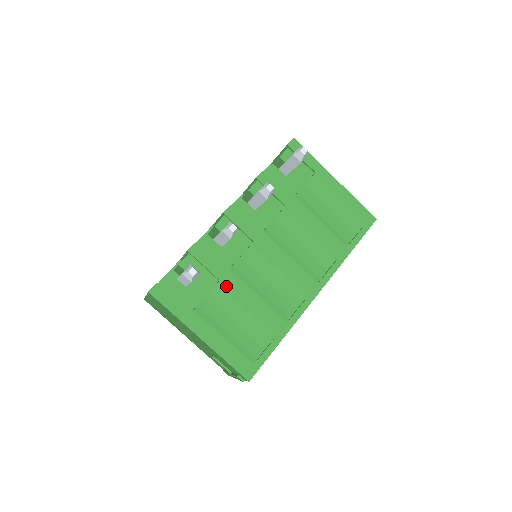
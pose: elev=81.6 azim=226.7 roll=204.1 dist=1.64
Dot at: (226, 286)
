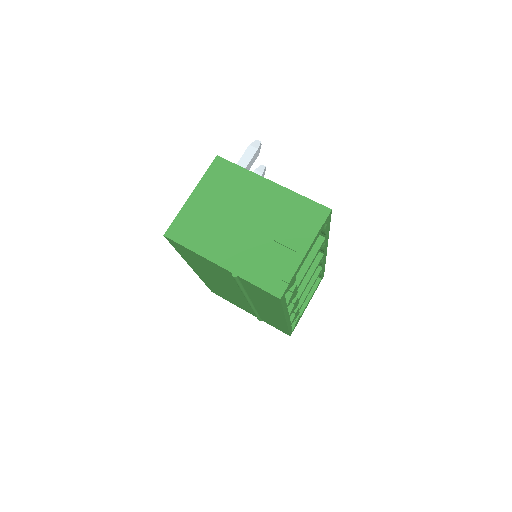
Dot at: occluded
